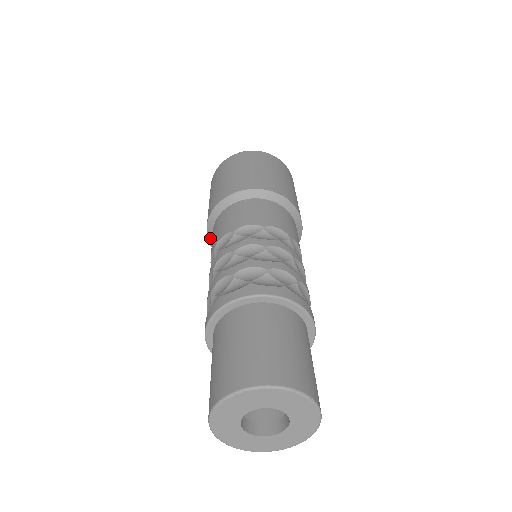
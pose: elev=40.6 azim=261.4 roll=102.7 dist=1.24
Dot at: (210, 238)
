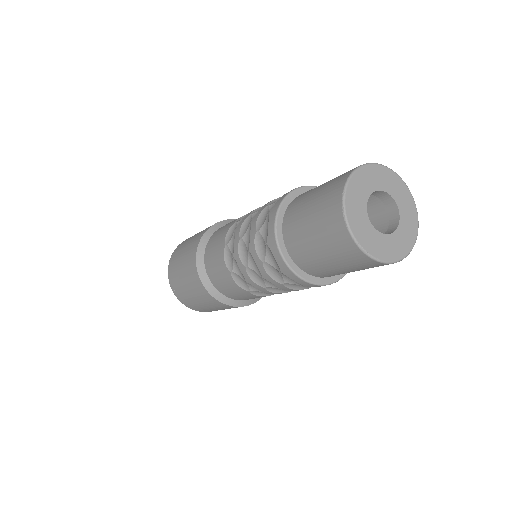
Dot at: (212, 230)
